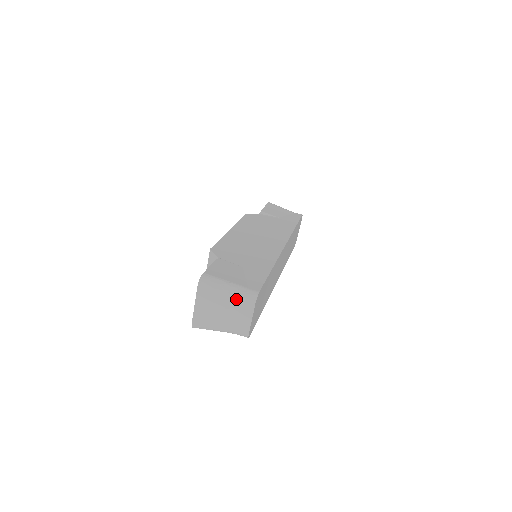
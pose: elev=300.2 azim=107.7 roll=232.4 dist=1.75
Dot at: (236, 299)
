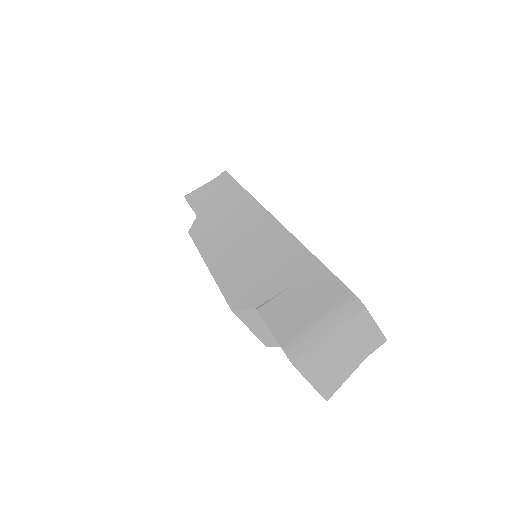
Dot at: (343, 328)
